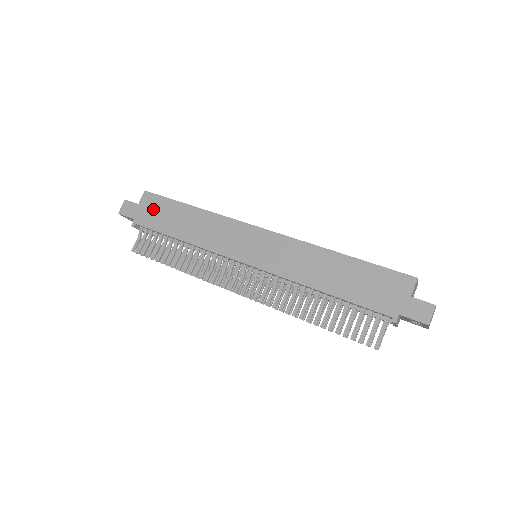
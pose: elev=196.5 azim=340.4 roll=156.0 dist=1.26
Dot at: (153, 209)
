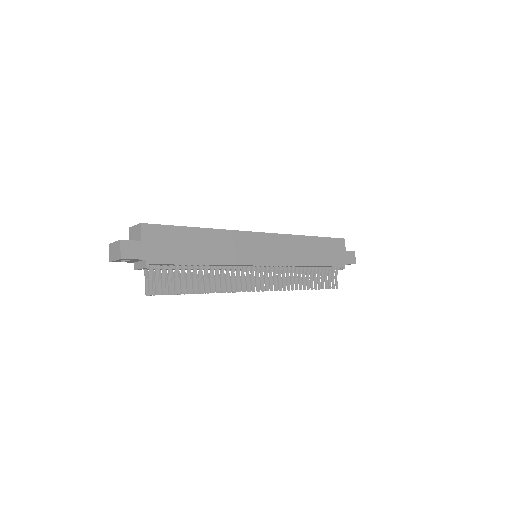
Dot at: (162, 242)
